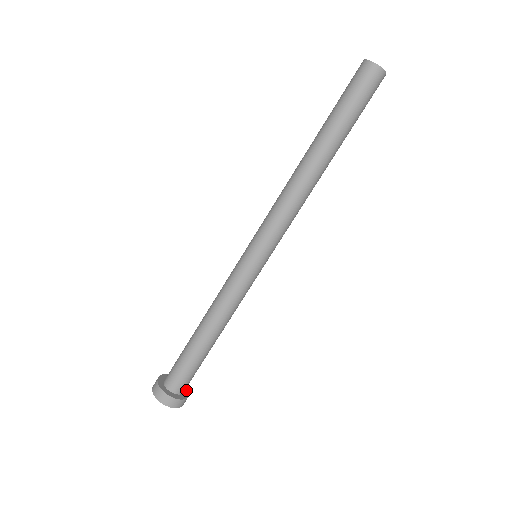
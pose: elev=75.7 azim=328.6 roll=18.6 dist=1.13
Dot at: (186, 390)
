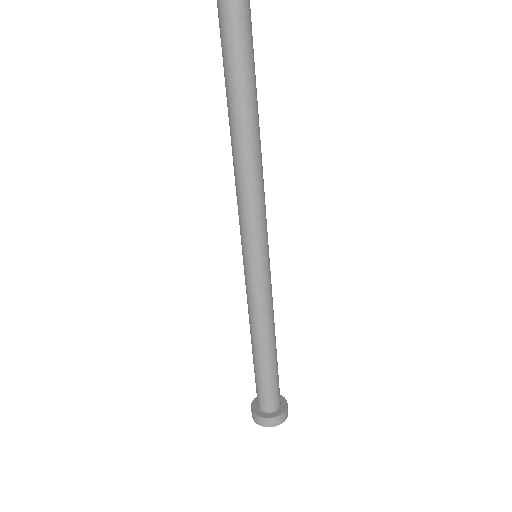
Dot at: (282, 408)
